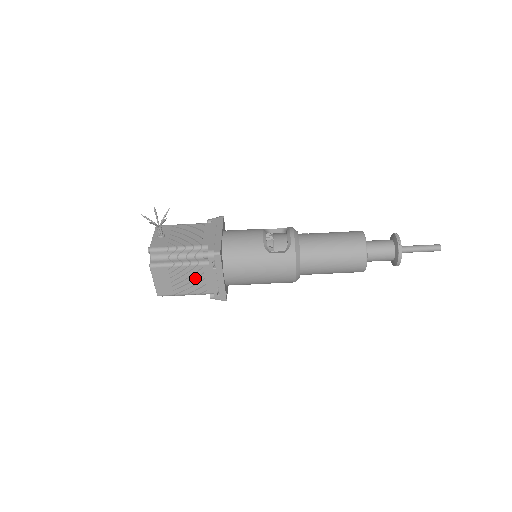
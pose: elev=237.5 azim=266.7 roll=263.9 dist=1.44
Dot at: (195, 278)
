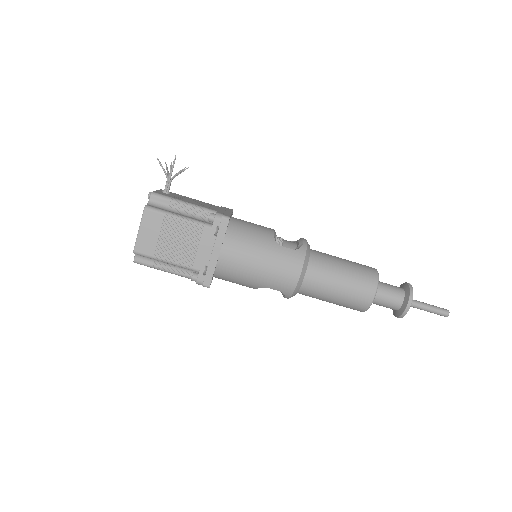
Dot at: (188, 241)
